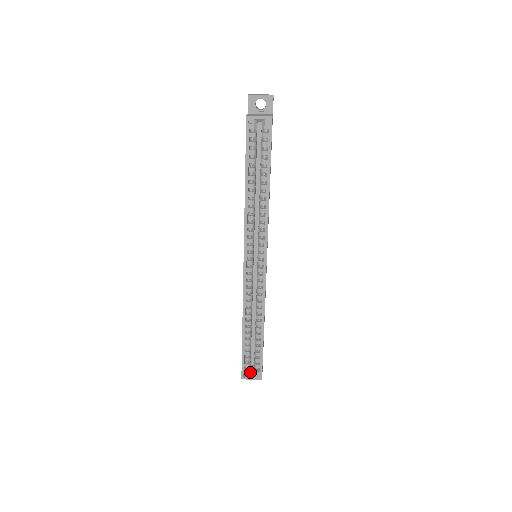
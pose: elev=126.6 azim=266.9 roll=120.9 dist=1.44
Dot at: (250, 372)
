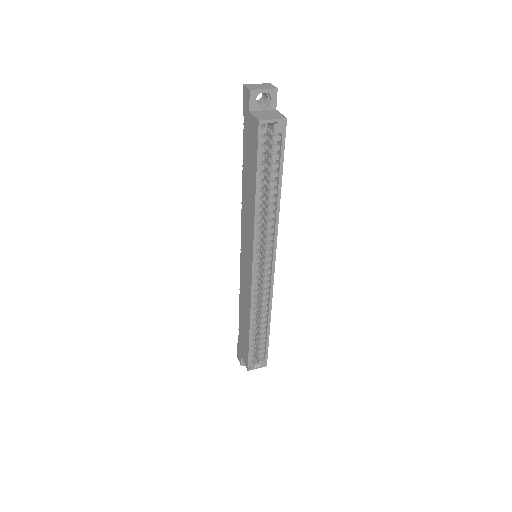
Dot at: occluded
